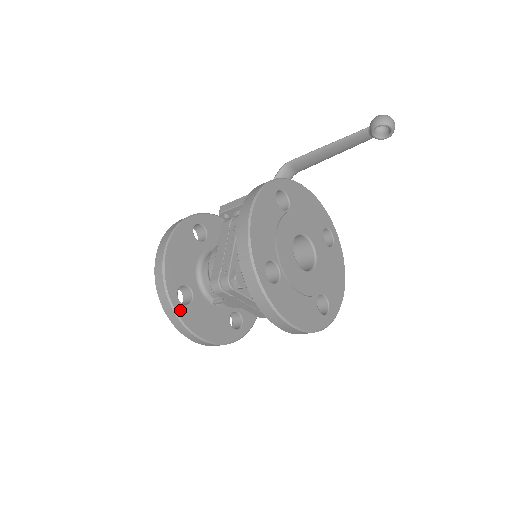
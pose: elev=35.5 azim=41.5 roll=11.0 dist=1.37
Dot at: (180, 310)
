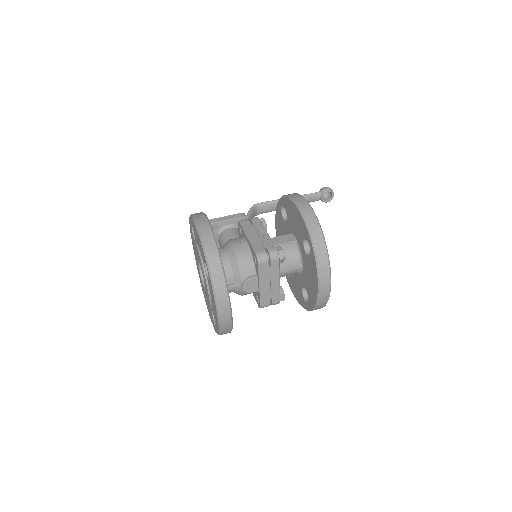
Dot at: (225, 276)
